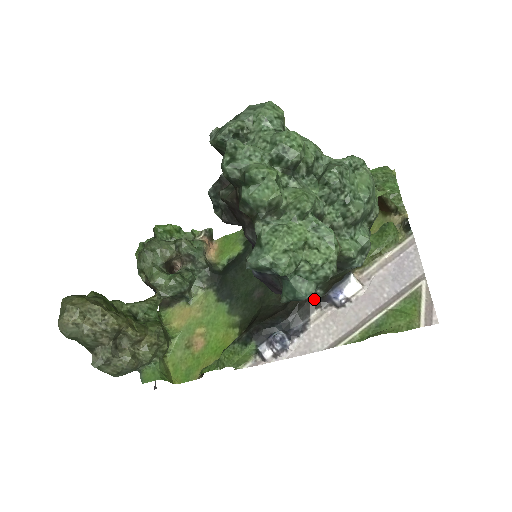
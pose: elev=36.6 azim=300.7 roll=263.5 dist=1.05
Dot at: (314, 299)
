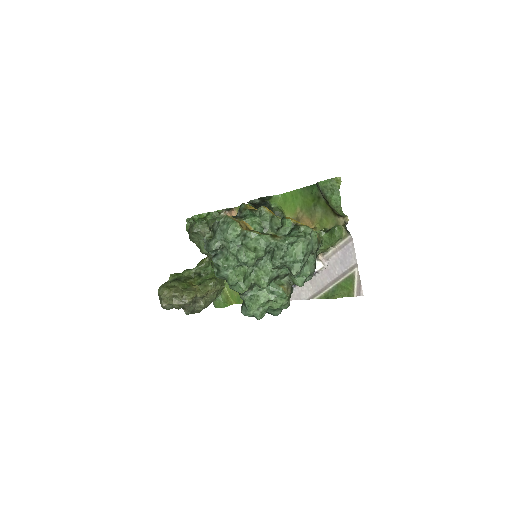
Dot at: occluded
